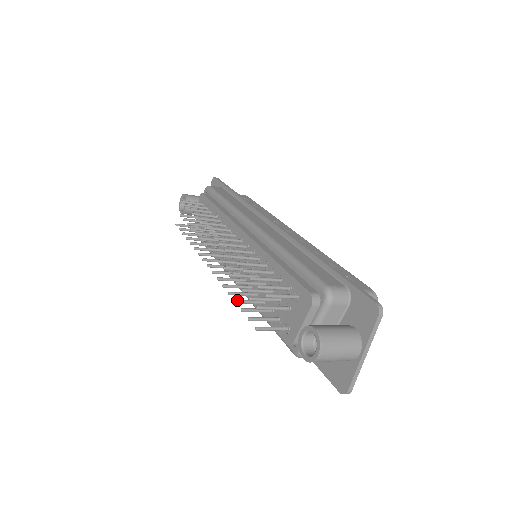
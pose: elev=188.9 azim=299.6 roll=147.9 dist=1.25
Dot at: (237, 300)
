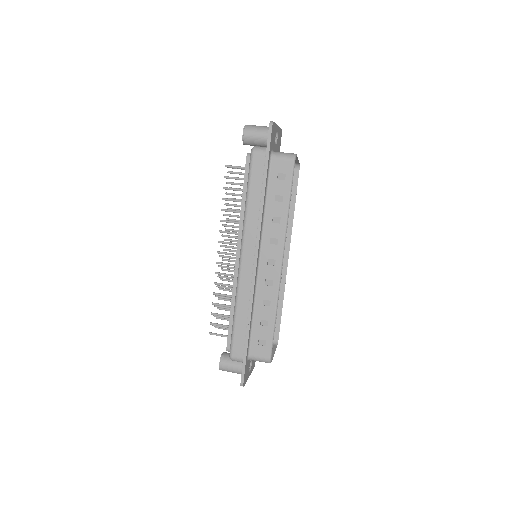
Dot at: (219, 299)
